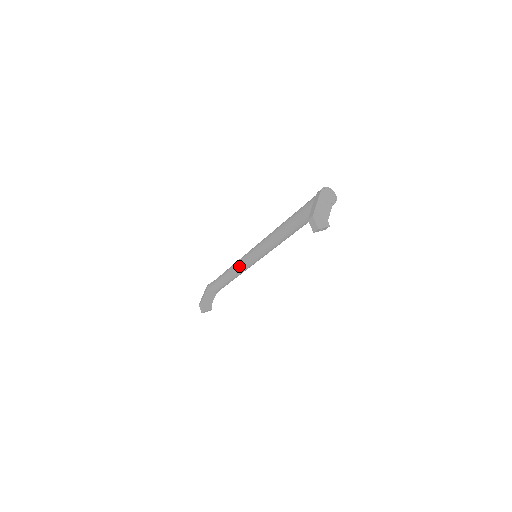
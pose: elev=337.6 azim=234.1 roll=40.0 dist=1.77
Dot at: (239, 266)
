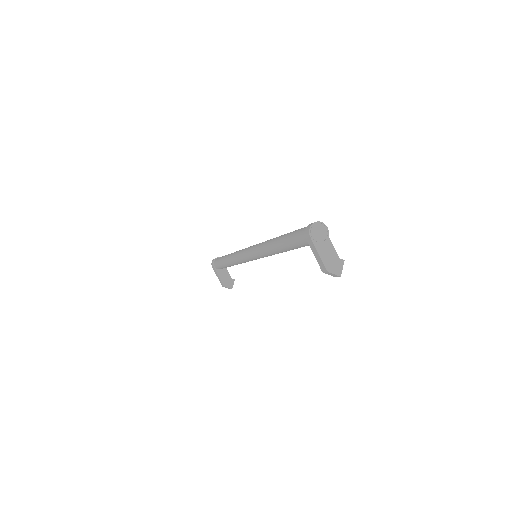
Dot at: occluded
